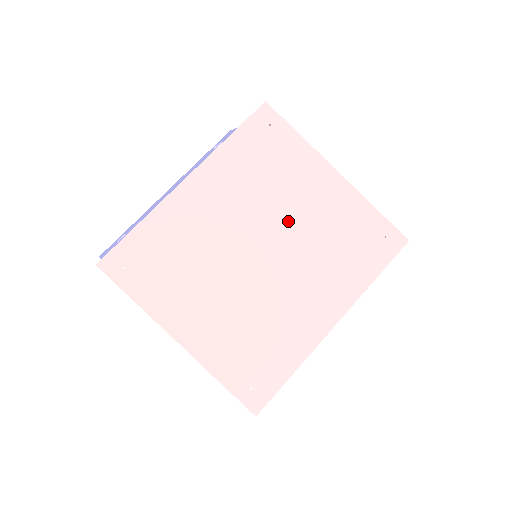
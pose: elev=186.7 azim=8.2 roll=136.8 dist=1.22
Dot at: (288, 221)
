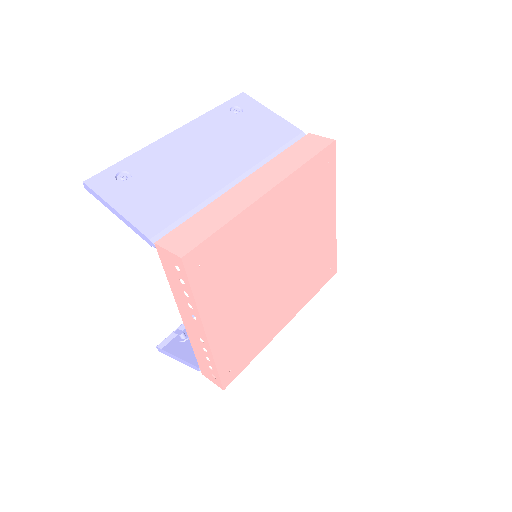
Dot at: (301, 246)
